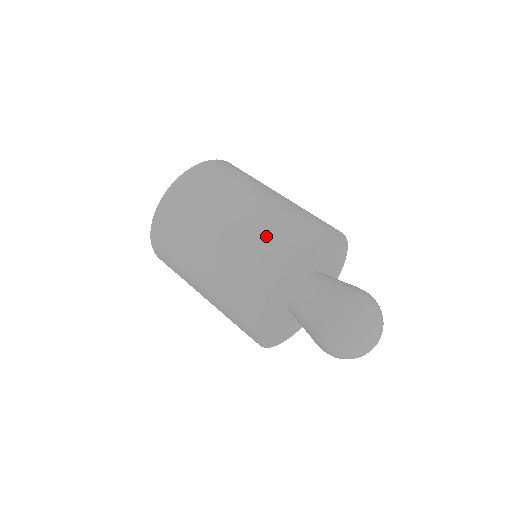
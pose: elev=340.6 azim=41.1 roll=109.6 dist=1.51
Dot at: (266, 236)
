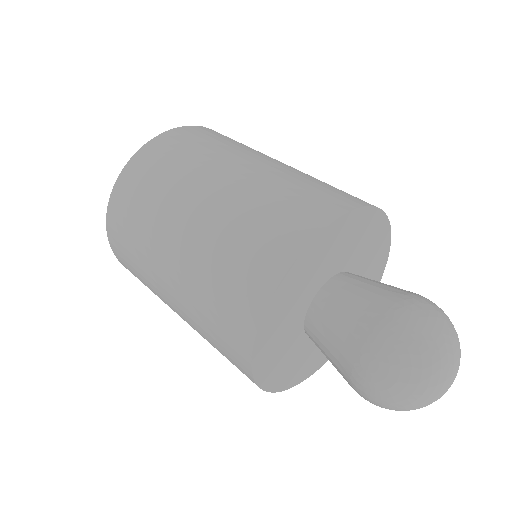
Dot at: (276, 201)
